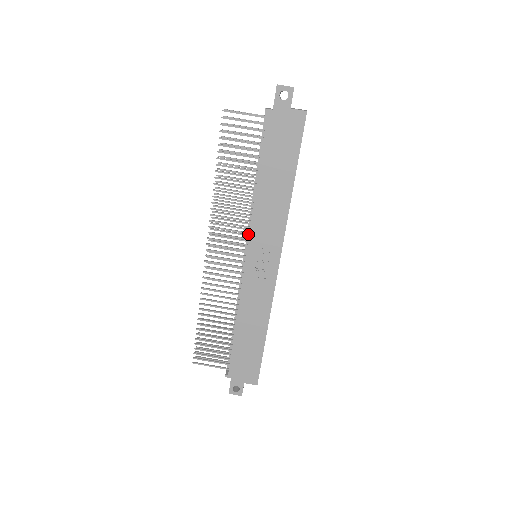
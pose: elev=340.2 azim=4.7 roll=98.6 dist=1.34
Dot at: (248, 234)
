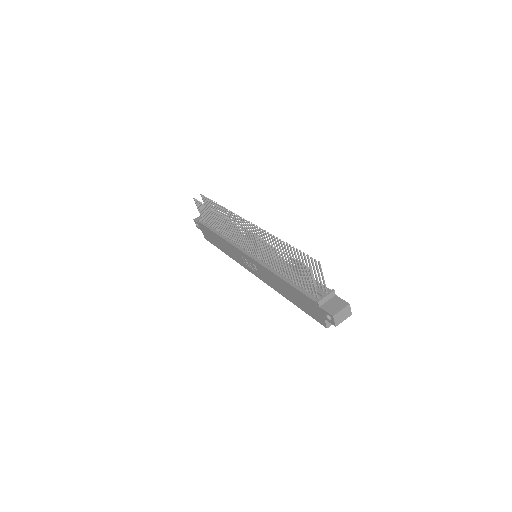
Dot at: (262, 256)
